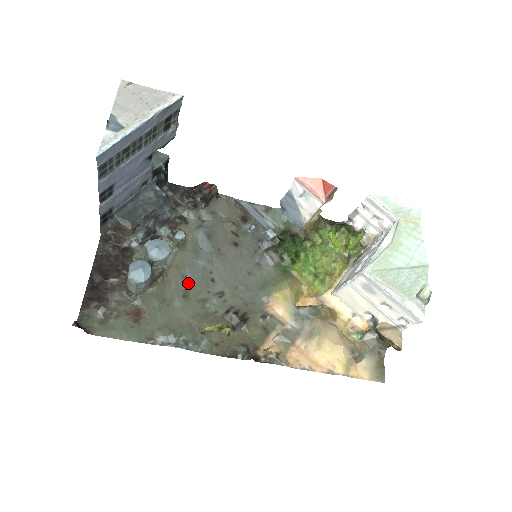
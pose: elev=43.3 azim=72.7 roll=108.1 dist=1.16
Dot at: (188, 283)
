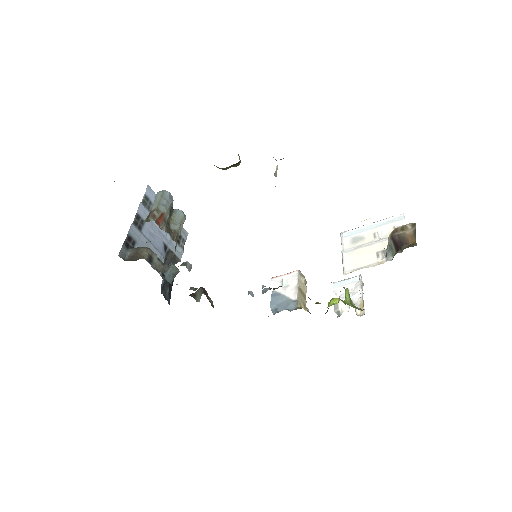
Dot at: occluded
